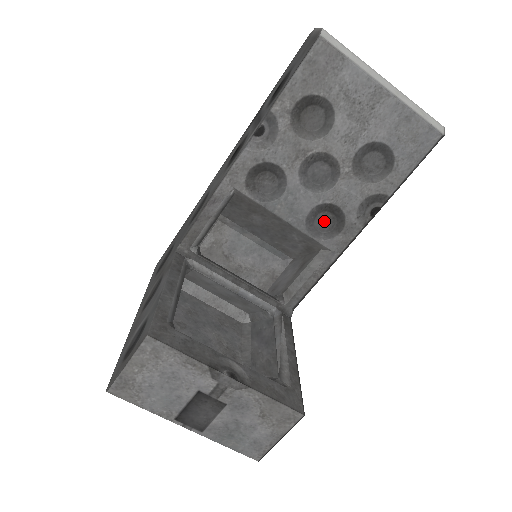
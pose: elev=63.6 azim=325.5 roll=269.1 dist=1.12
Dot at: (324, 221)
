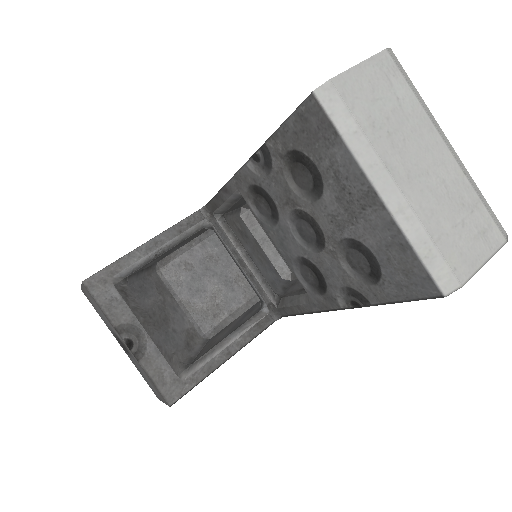
Dot at: (308, 274)
